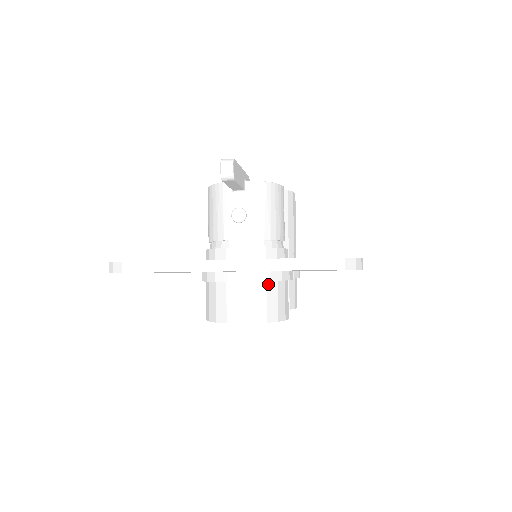
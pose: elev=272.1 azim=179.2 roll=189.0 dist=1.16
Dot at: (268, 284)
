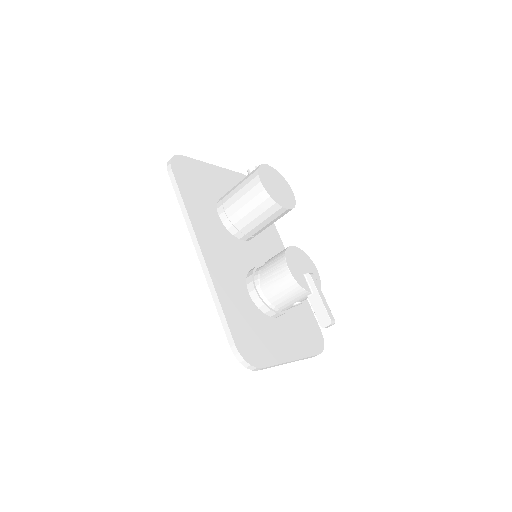
Dot at: occluded
